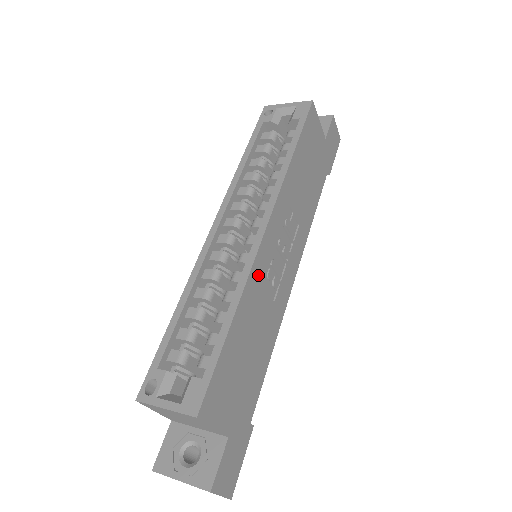
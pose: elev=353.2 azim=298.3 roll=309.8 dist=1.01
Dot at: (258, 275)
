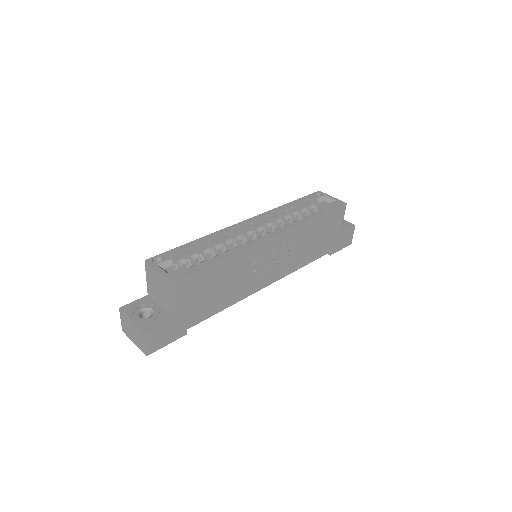
Dot at: (251, 255)
